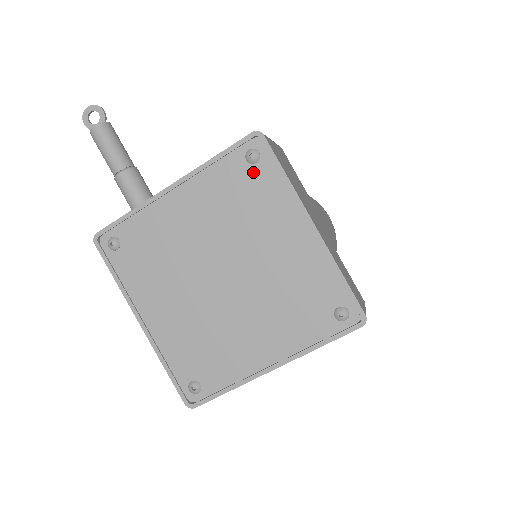
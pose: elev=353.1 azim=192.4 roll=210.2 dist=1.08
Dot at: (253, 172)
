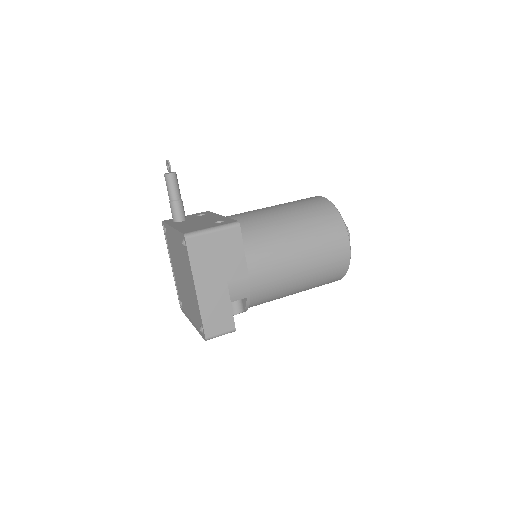
Dot at: (185, 249)
